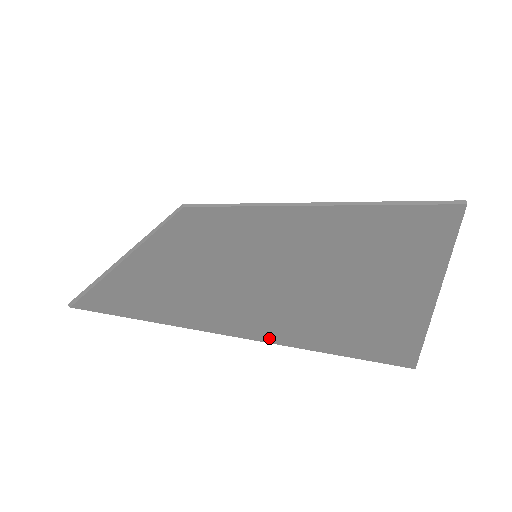
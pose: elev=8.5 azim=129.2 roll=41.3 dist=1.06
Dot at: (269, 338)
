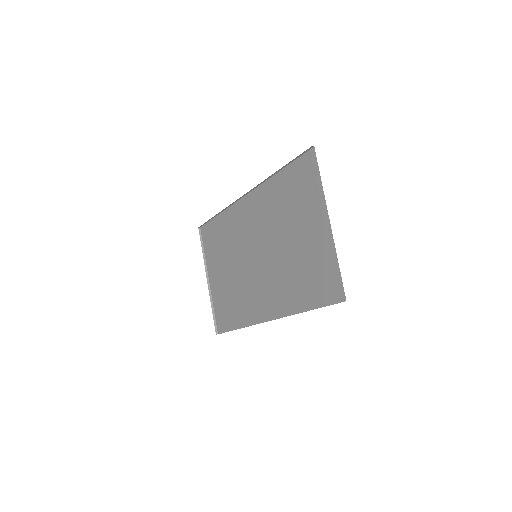
Dot at: (294, 312)
